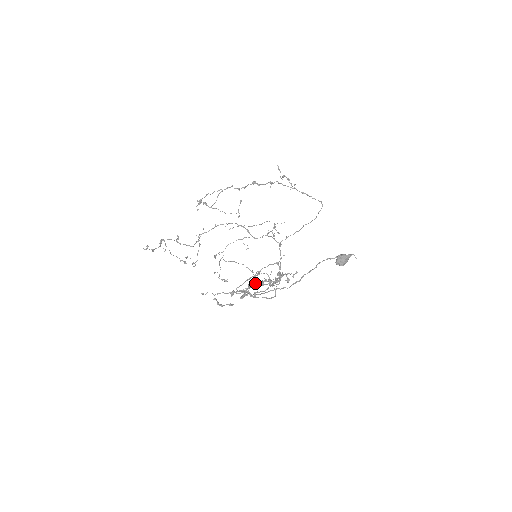
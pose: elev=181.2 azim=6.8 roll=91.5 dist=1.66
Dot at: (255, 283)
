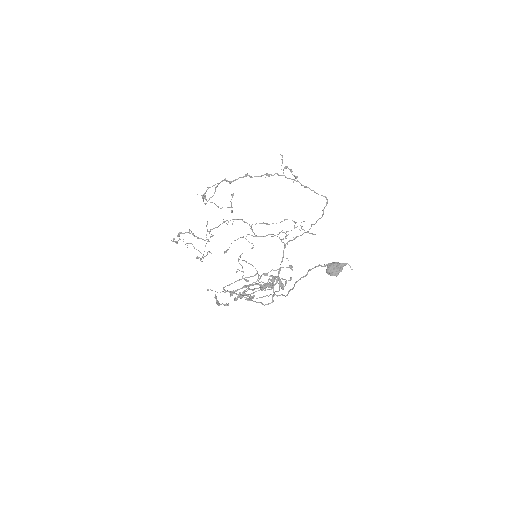
Dot at: occluded
